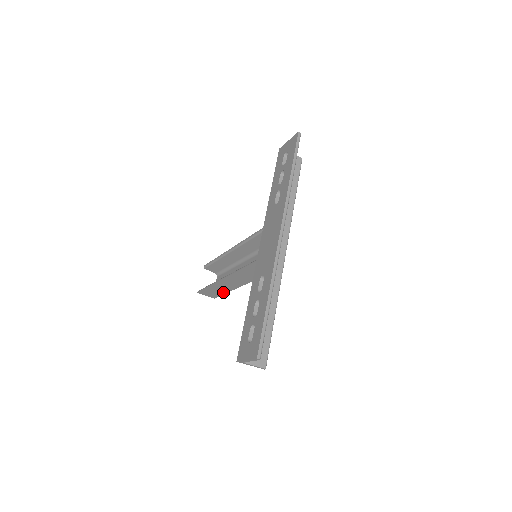
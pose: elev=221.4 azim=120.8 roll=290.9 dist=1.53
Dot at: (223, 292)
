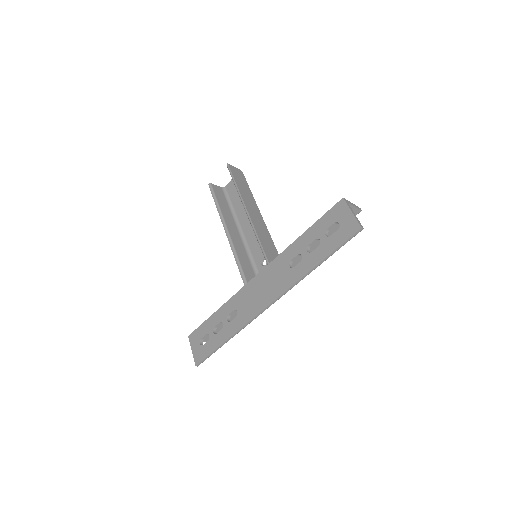
Dot at: occluded
